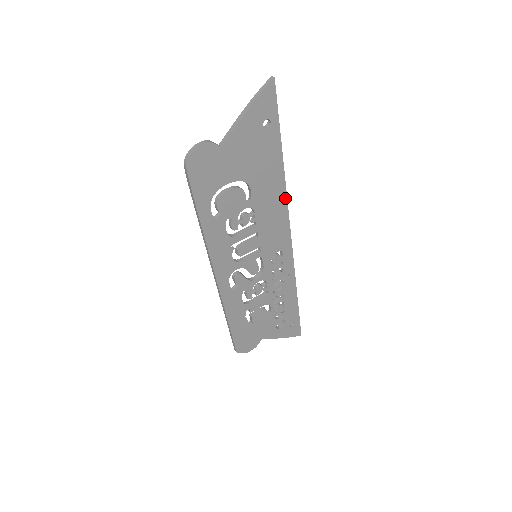
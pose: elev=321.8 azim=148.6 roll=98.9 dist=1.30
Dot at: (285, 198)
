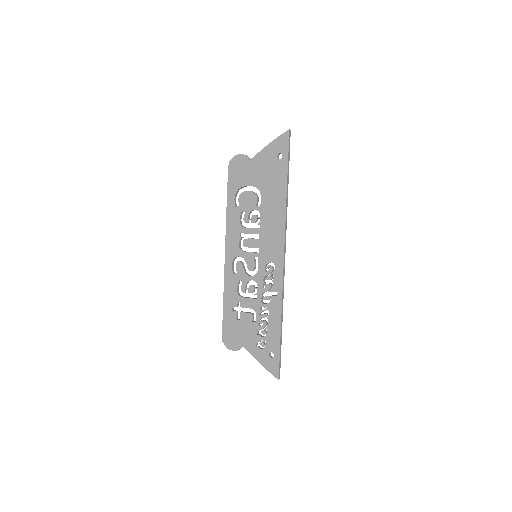
Dot at: (284, 218)
